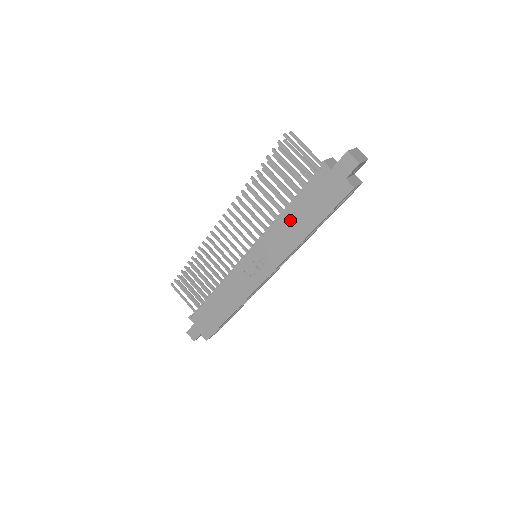
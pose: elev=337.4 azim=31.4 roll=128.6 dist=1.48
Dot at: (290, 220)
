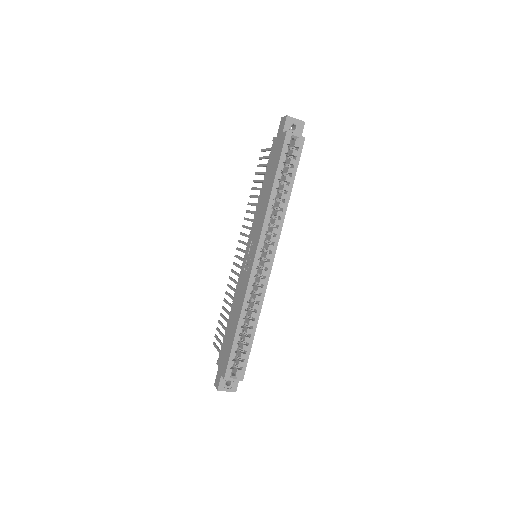
Dot at: (263, 195)
